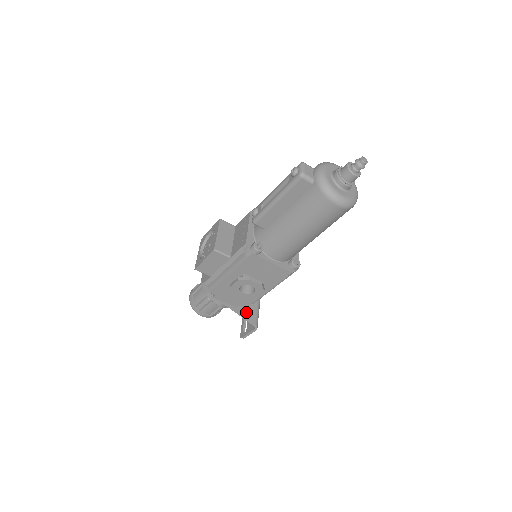
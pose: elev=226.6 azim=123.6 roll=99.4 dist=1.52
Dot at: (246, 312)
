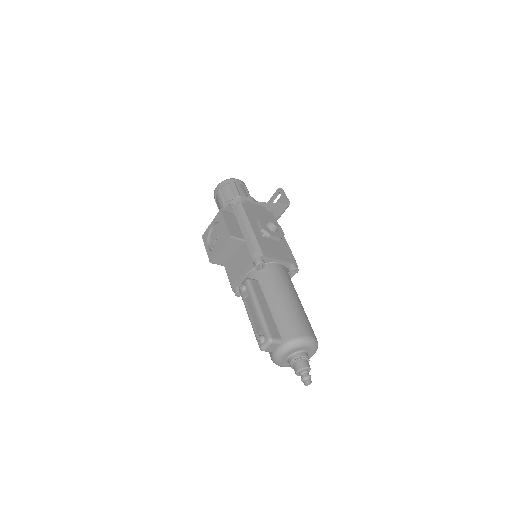
Dot at: occluded
